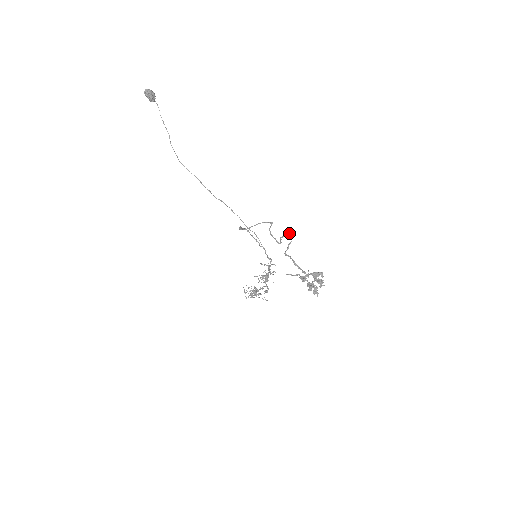
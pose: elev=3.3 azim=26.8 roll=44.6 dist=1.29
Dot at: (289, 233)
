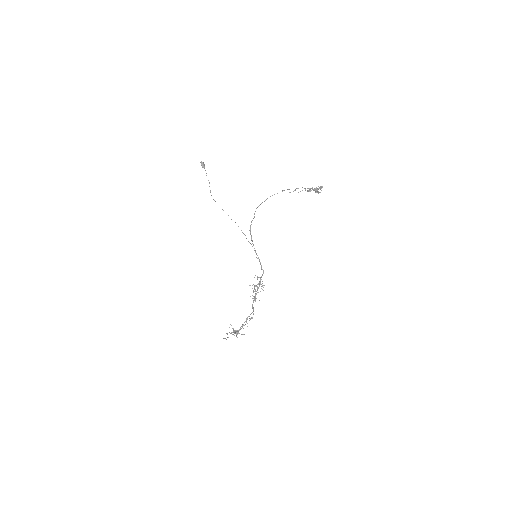
Dot at: (296, 188)
